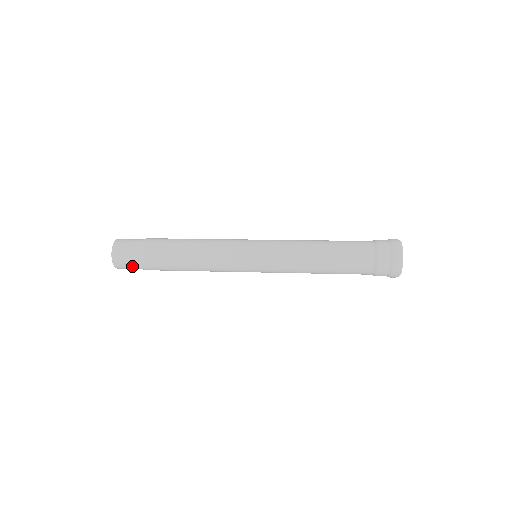
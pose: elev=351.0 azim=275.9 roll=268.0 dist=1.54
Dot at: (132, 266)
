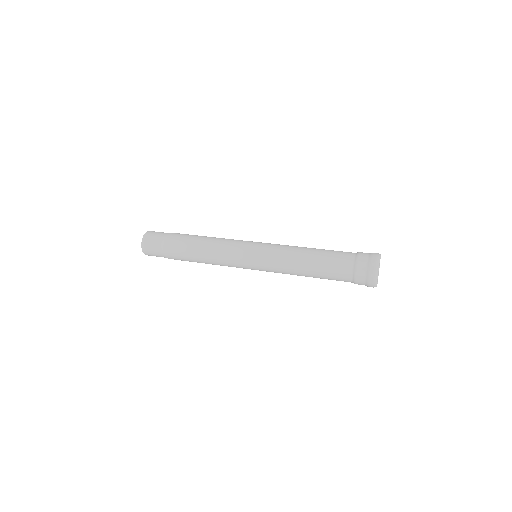
Dot at: (159, 256)
